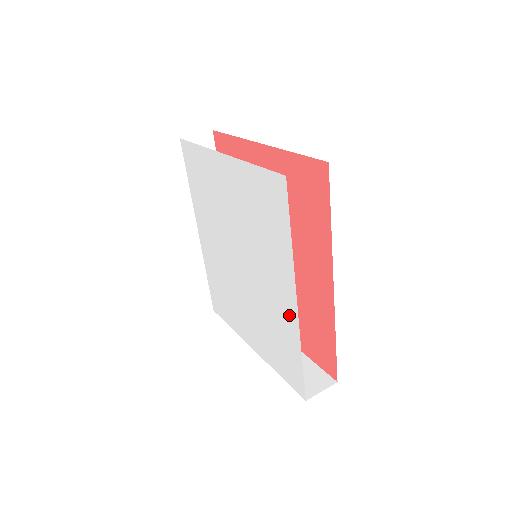
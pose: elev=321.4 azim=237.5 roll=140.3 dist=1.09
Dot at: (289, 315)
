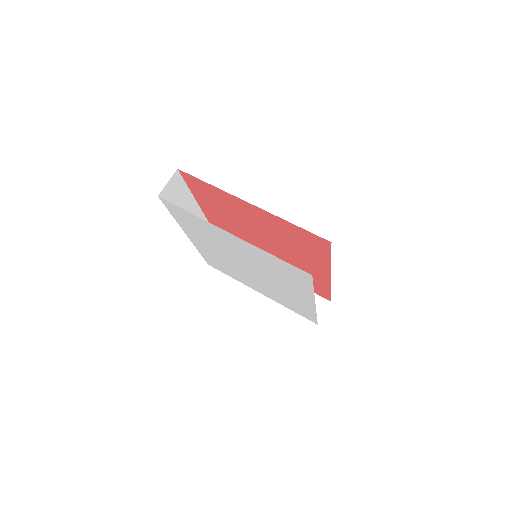
Dot at: (306, 303)
